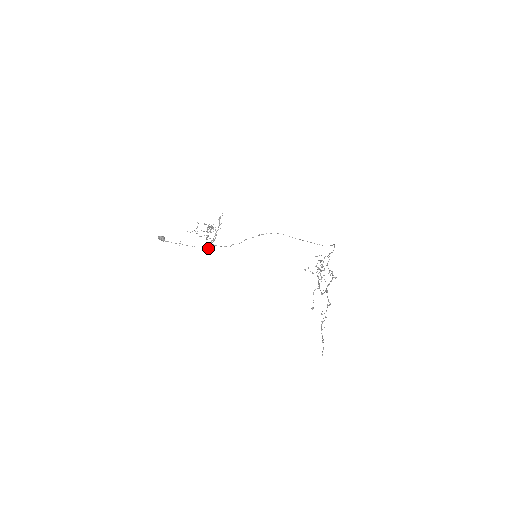
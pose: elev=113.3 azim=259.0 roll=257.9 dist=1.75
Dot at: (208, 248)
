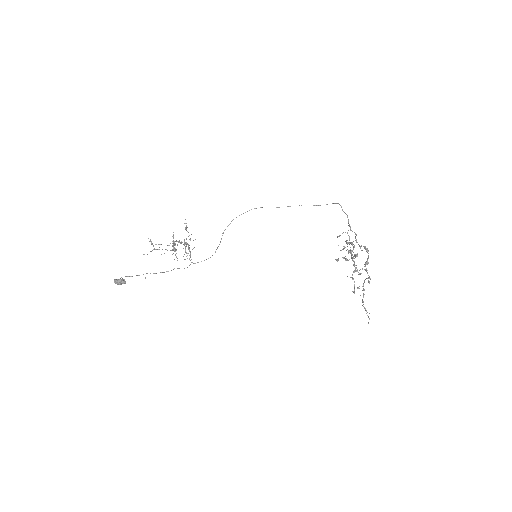
Dot at: (187, 267)
